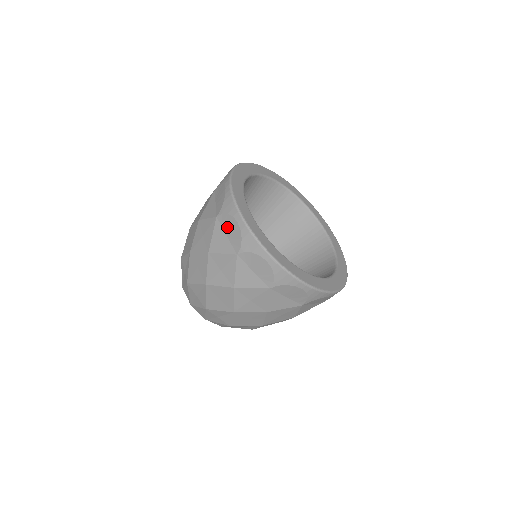
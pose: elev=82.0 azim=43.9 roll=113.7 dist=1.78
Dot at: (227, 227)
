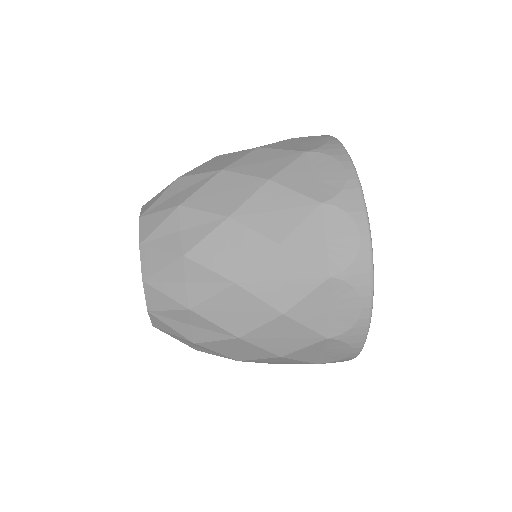
Dot at: (321, 168)
